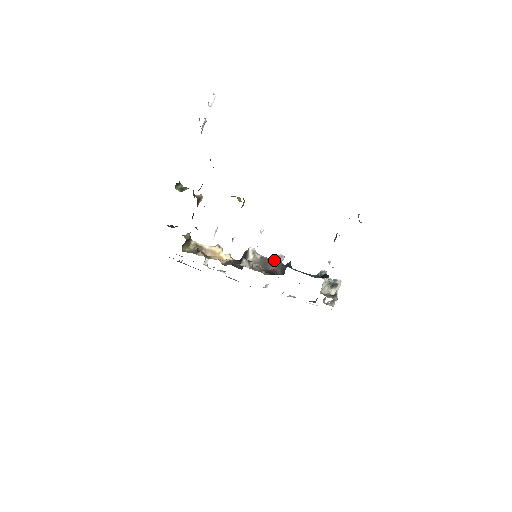
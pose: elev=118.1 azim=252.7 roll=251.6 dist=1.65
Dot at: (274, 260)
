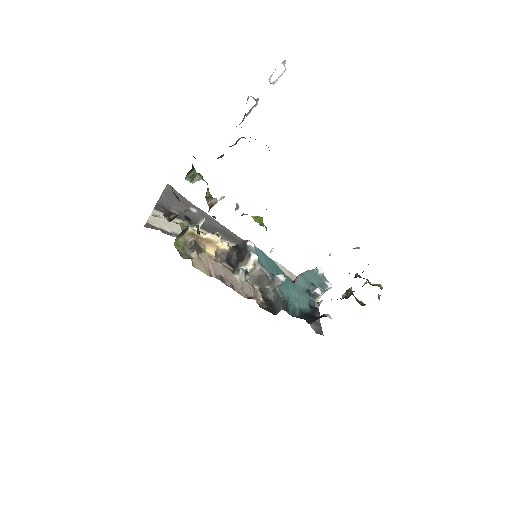
Dot at: (273, 280)
